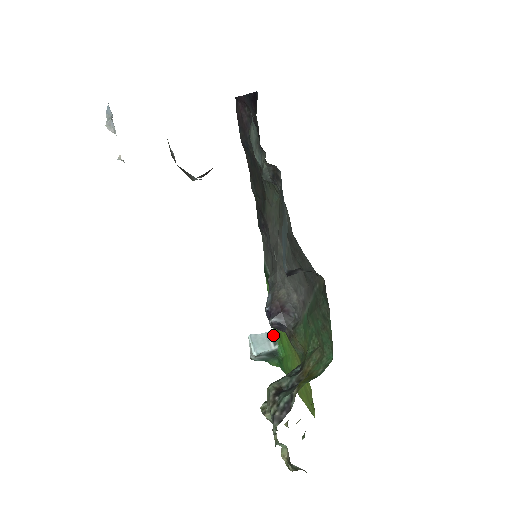
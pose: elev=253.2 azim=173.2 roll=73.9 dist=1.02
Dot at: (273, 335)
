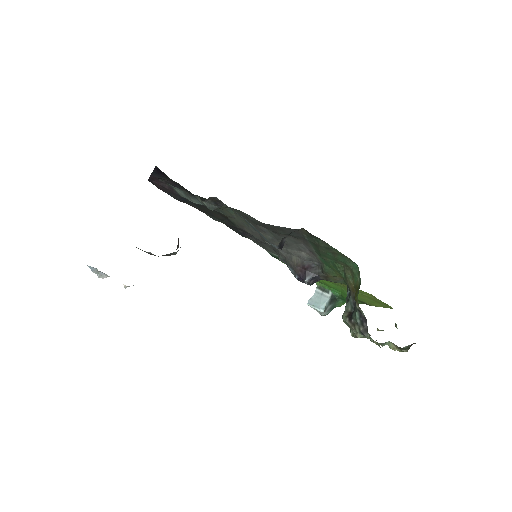
Dot at: (321, 288)
